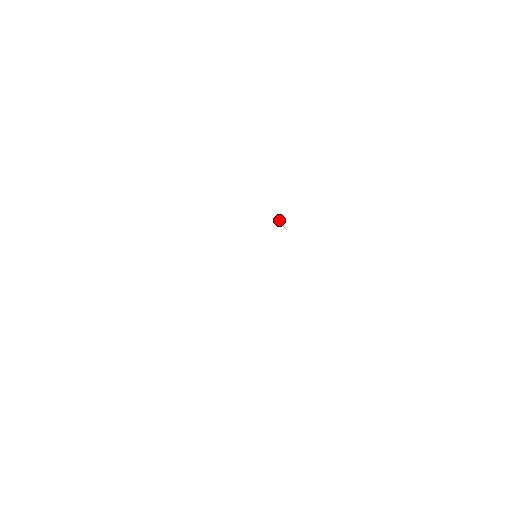
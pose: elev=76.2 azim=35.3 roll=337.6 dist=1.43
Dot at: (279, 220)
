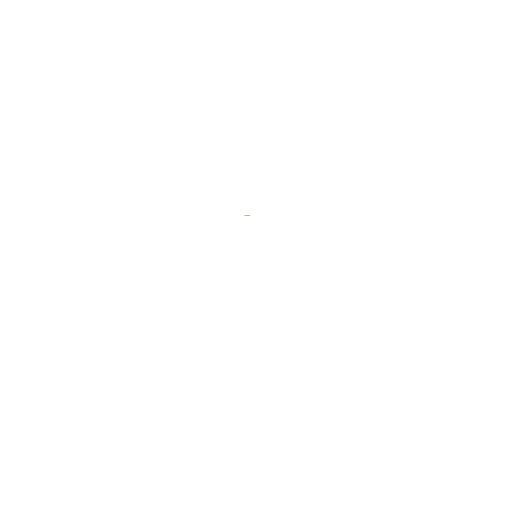
Dot at: occluded
